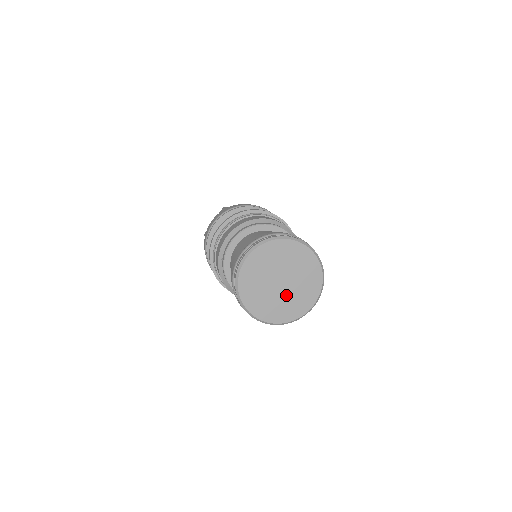
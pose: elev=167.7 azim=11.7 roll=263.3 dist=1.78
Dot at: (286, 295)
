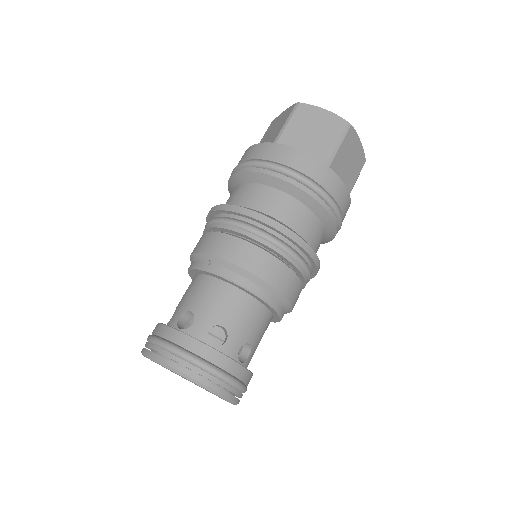
Dot at: occluded
